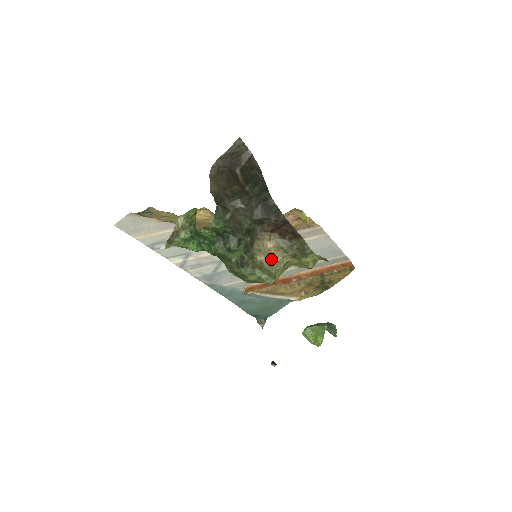
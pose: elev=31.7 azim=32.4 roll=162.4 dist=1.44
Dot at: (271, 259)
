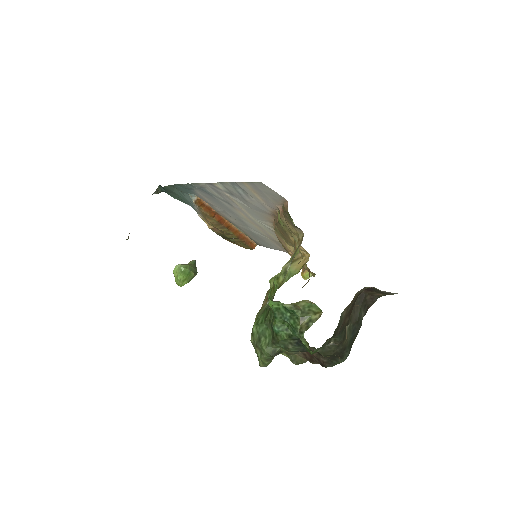
Dot at: occluded
